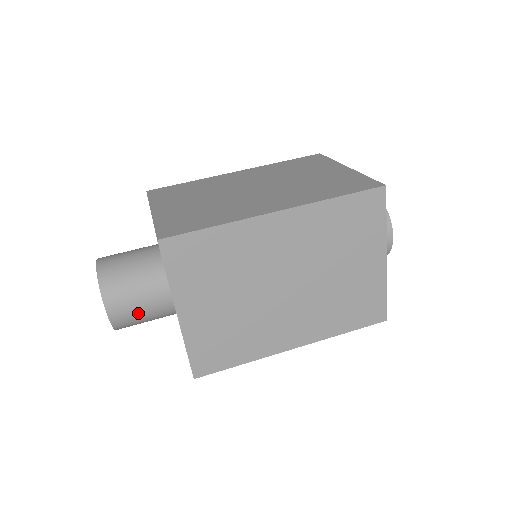
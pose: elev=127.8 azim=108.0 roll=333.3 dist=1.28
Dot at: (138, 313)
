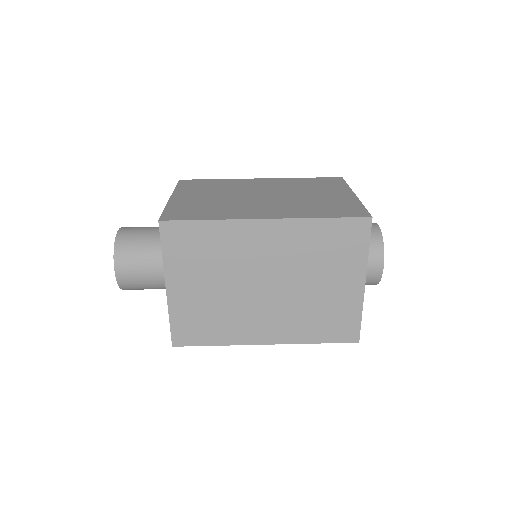
Dot at: (141, 279)
